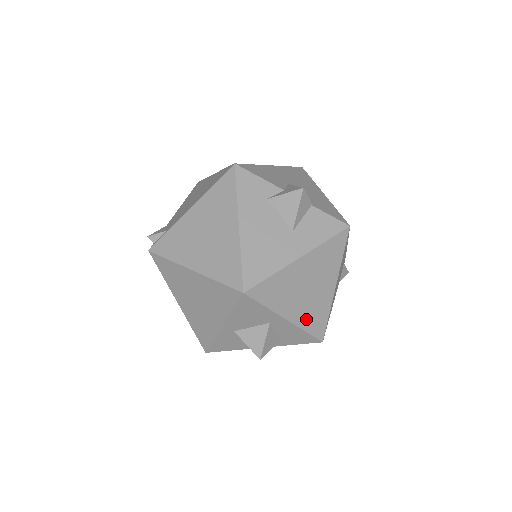
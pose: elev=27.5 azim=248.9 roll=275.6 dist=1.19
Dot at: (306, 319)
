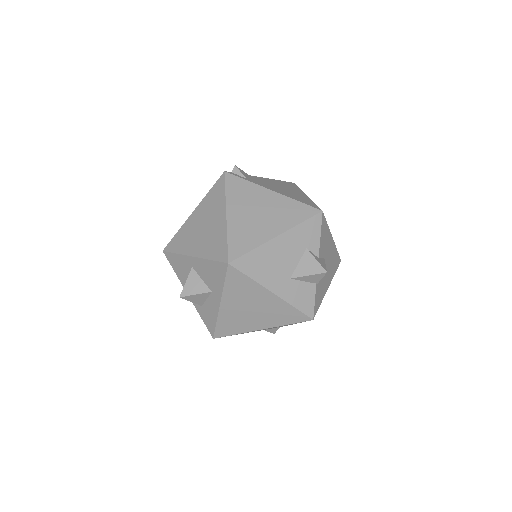
Dot at: (227, 318)
